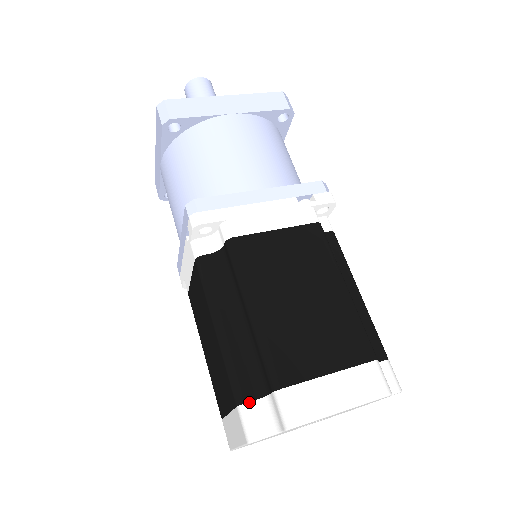
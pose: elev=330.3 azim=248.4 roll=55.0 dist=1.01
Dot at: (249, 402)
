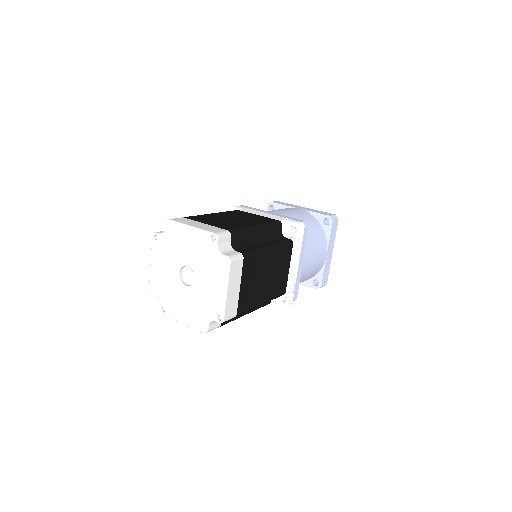
Dot at: occluded
